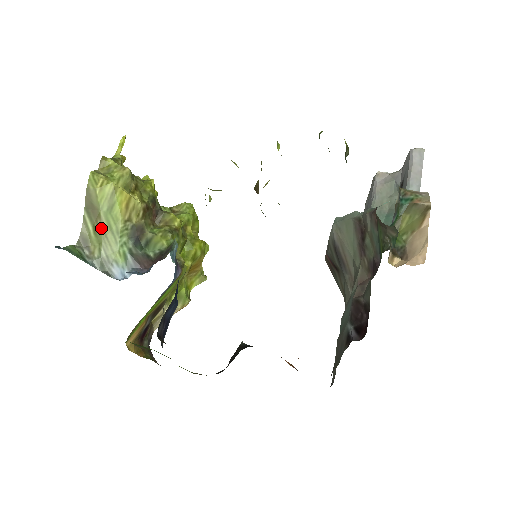
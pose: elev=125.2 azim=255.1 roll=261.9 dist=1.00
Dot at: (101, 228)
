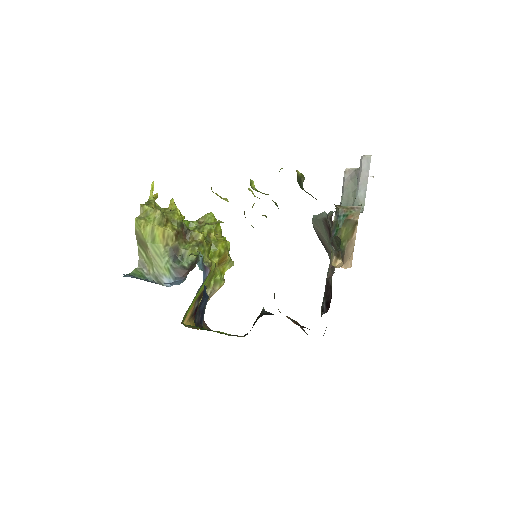
Dot at: (150, 254)
